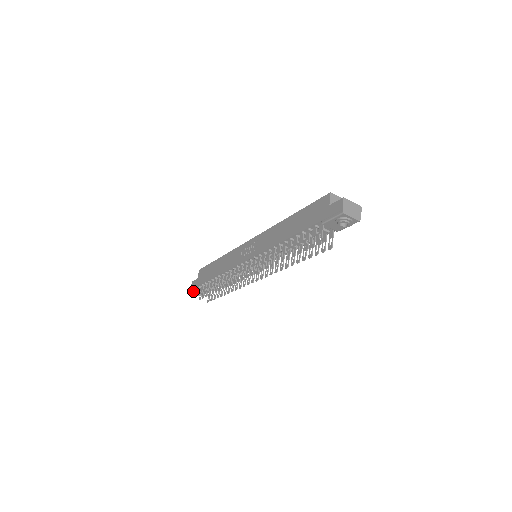
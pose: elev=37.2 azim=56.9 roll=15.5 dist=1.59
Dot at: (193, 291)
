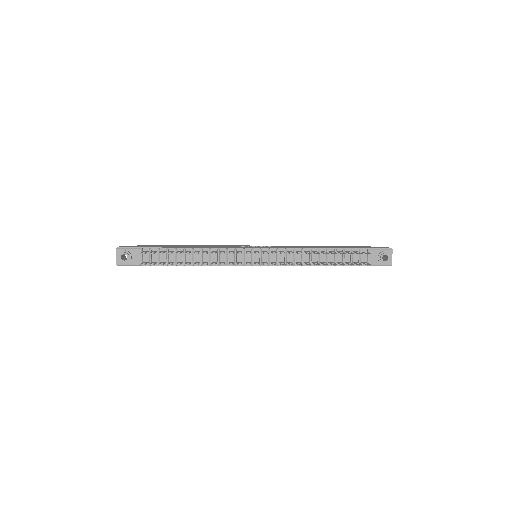
Dot at: (122, 249)
